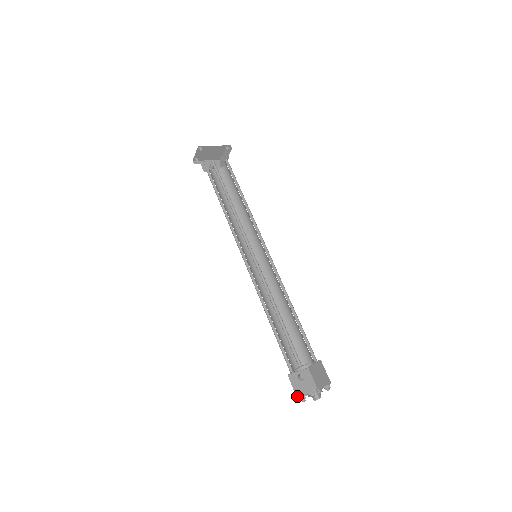
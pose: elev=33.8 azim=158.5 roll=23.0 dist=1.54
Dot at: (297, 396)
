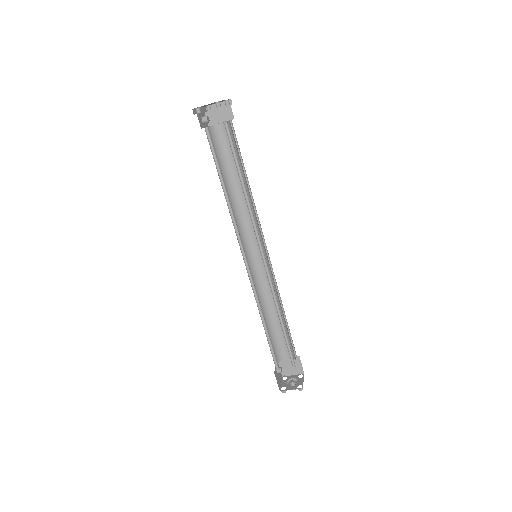
Dot at: (279, 389)
